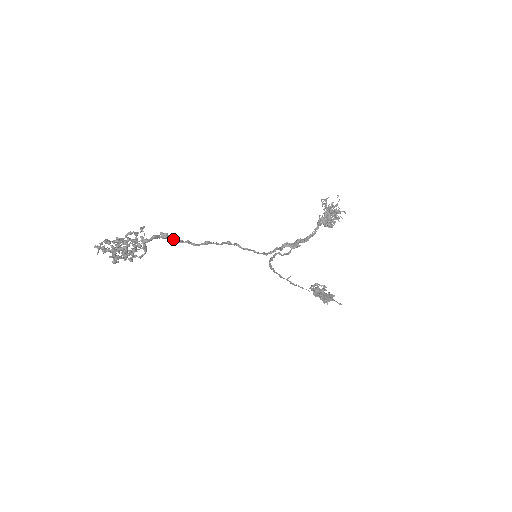
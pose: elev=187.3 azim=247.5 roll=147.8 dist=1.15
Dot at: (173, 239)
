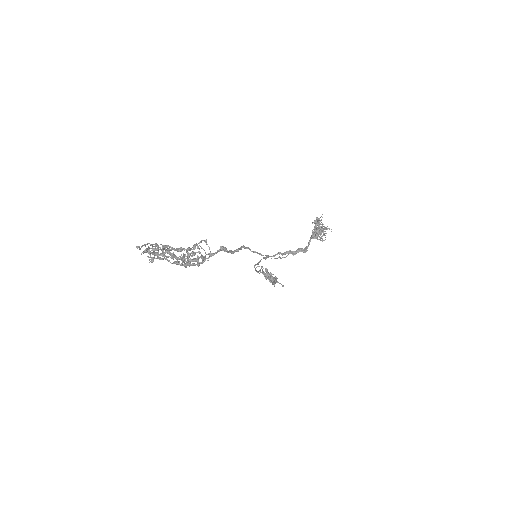
Dot at: (226, 251)
